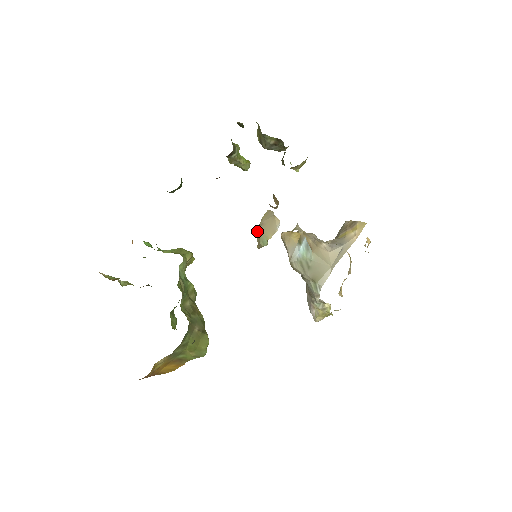
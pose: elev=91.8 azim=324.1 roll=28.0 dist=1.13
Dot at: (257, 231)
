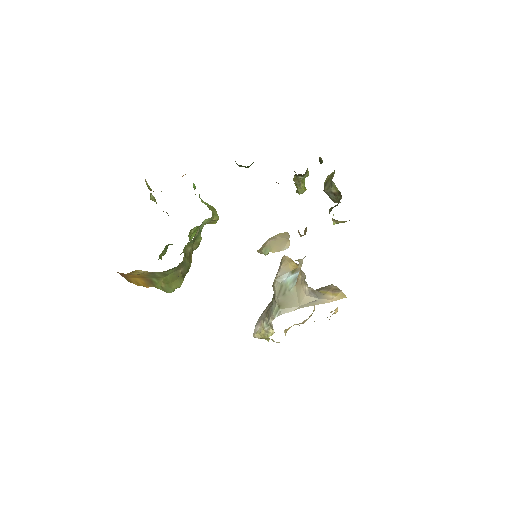
Dot at: (267, 240)
